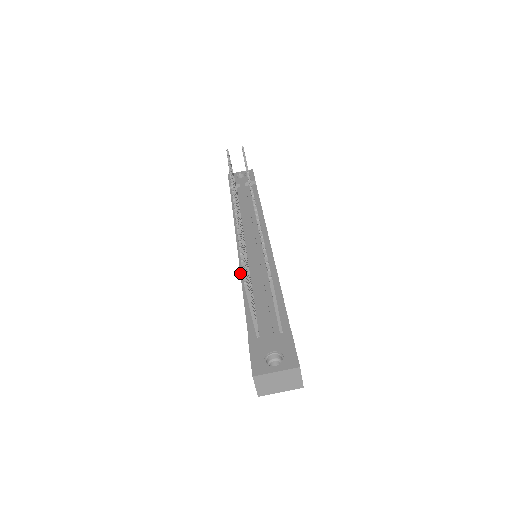
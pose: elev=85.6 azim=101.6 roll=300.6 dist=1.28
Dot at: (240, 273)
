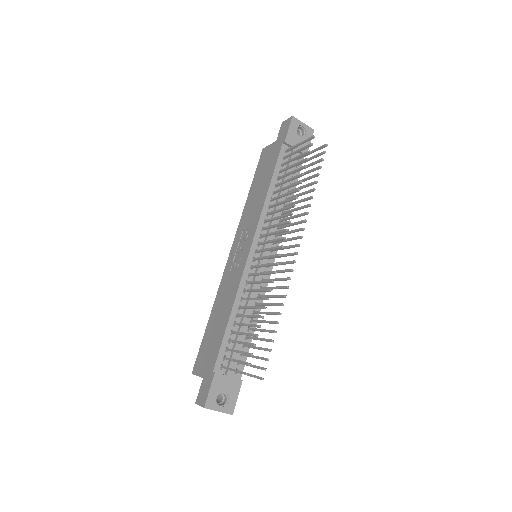
Dot at: (239, 287)
